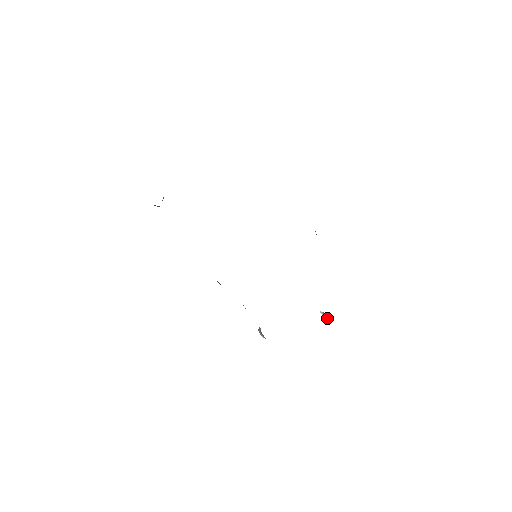
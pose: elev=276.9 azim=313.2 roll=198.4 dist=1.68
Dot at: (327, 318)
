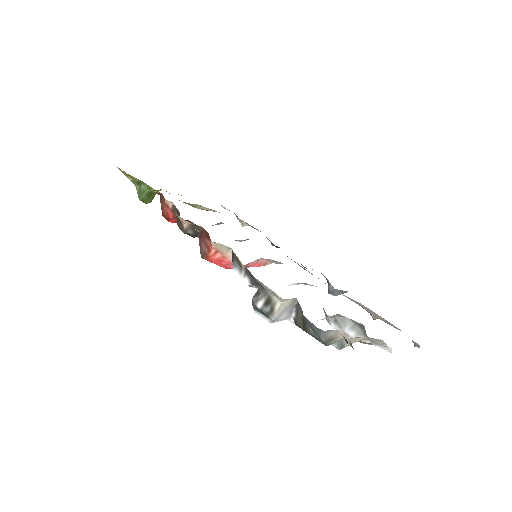
Dot at: (361, 332)
